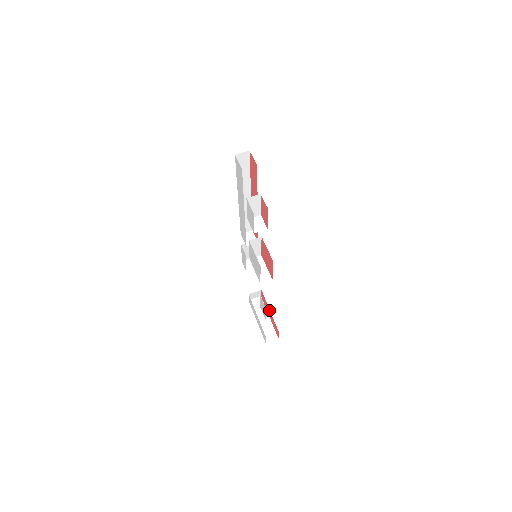
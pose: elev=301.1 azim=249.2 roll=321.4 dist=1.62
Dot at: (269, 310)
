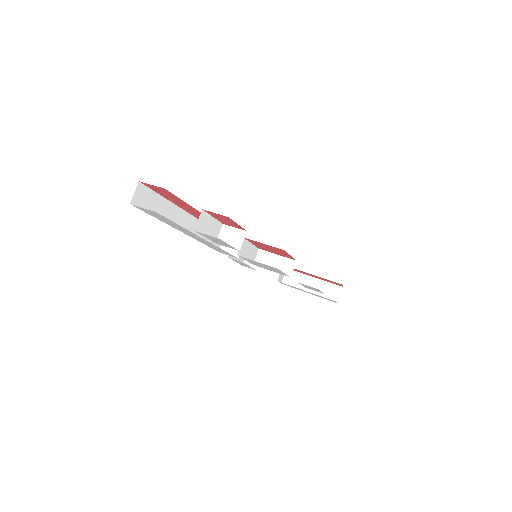
Dot at: (310, 274)
